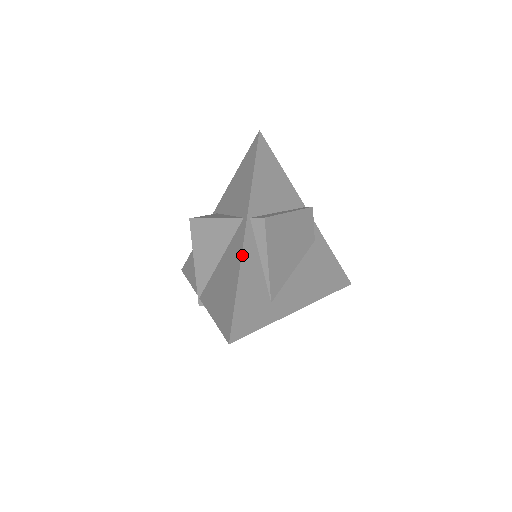
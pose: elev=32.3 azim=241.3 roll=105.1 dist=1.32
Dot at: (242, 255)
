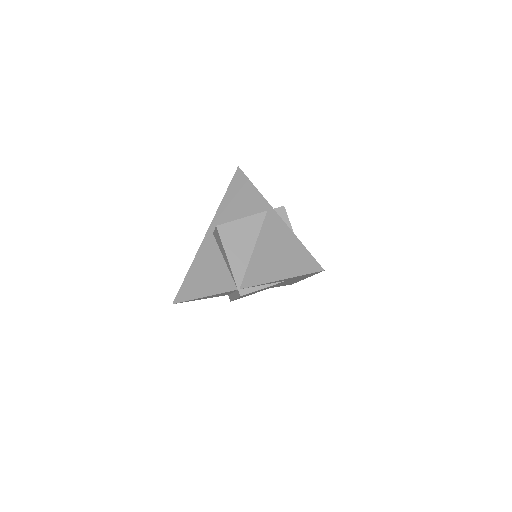
Dot at: occluded
